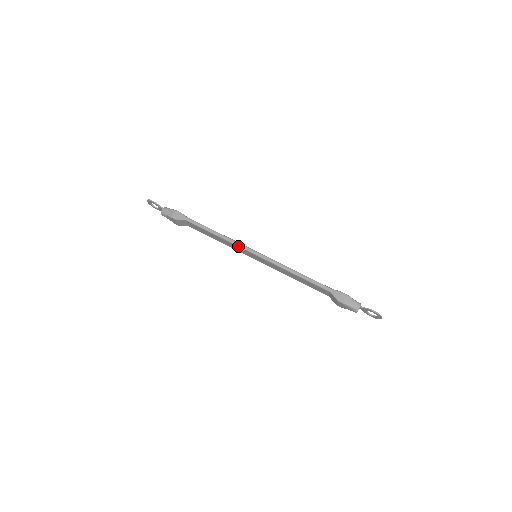
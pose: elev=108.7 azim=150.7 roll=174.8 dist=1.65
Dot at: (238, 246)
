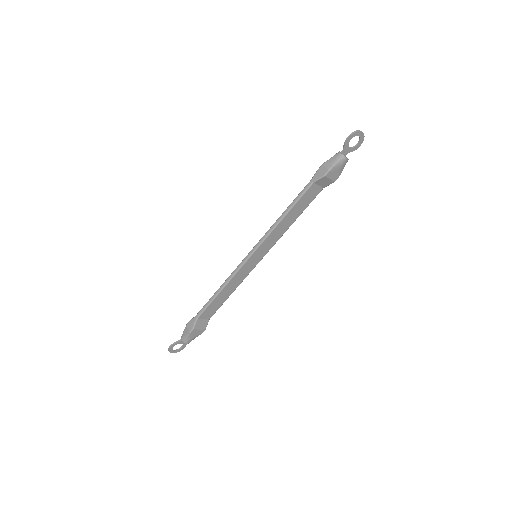
Dot at: (238, 271)
